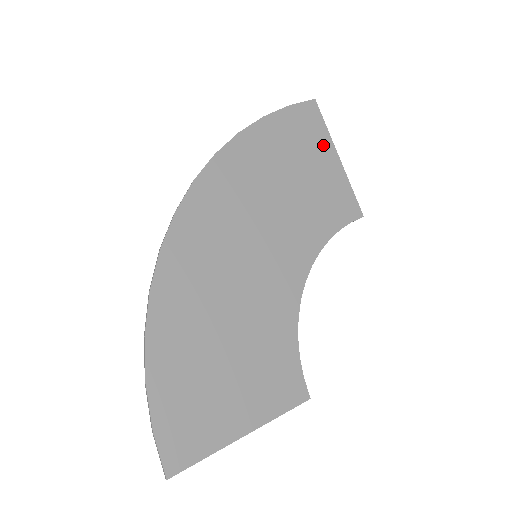
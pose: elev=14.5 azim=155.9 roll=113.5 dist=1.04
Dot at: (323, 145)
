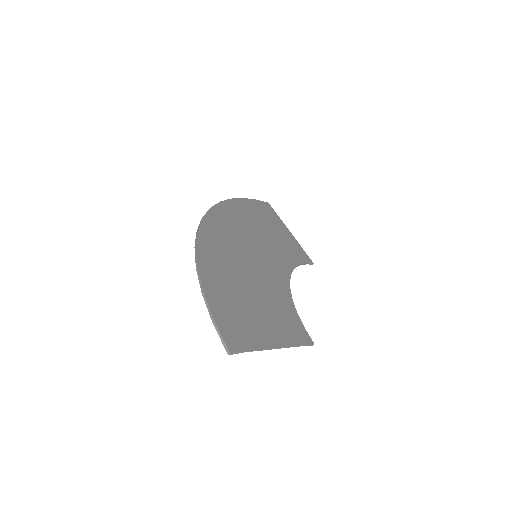
Dot at: (279, 223)
